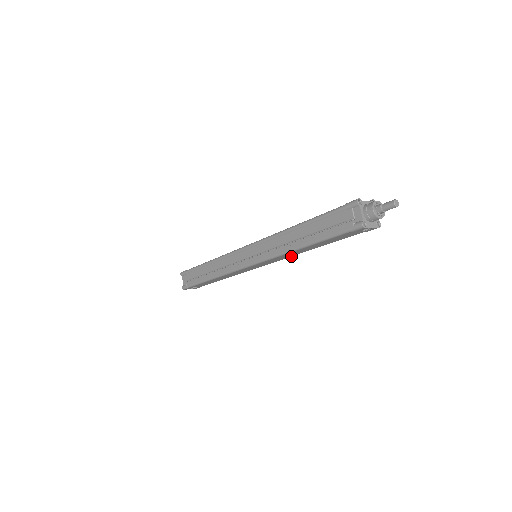
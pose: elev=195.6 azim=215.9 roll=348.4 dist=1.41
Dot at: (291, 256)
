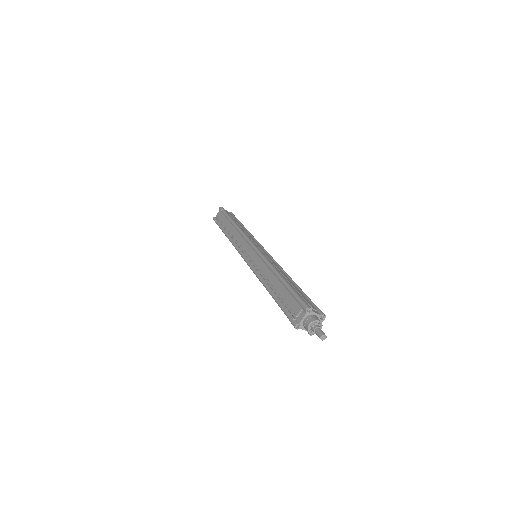
Dot at: occluded
